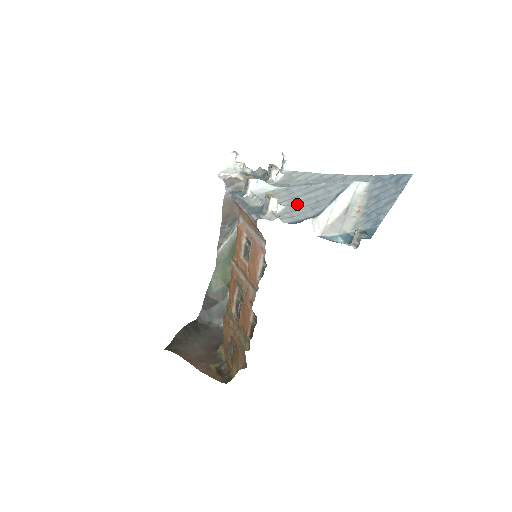
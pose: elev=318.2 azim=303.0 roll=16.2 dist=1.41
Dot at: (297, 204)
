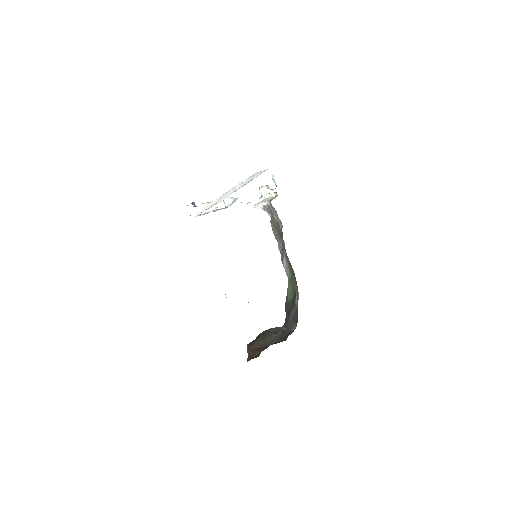
Dot at: occluded
